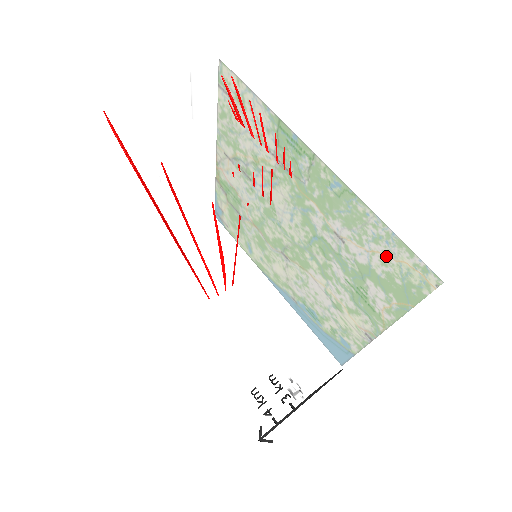
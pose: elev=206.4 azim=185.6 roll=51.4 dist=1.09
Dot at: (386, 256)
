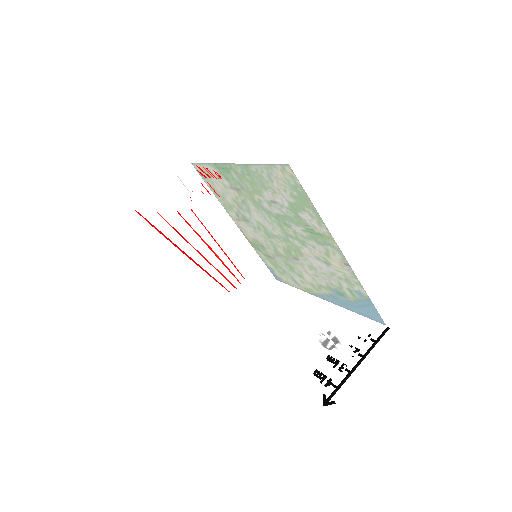
Dot at: (279, 184)
